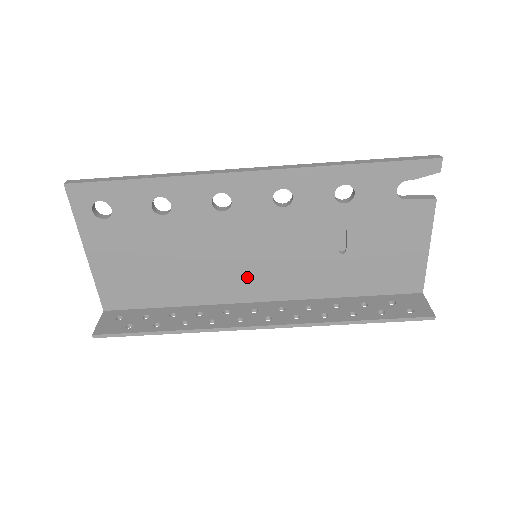
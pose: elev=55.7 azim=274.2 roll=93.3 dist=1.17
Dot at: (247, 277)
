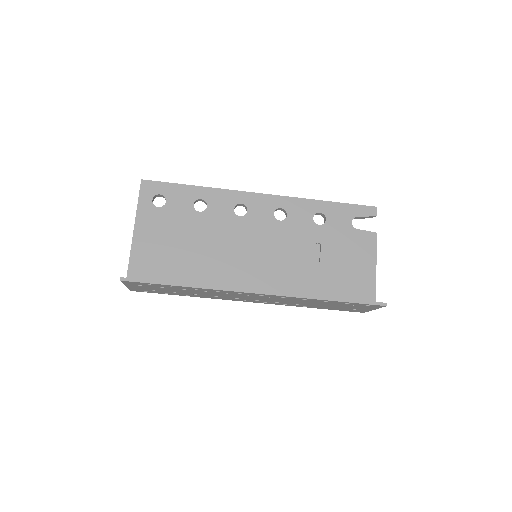
Dot at: (247, 270)
